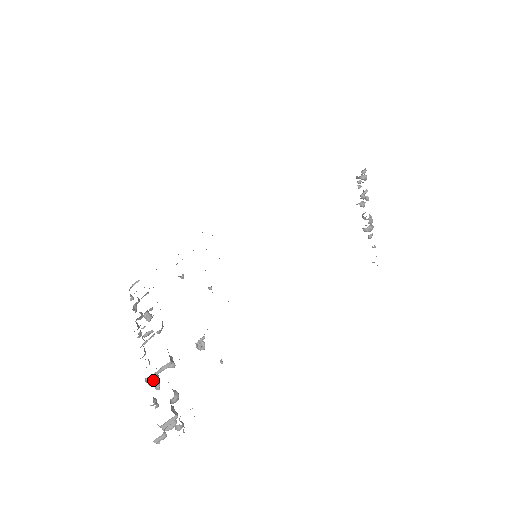
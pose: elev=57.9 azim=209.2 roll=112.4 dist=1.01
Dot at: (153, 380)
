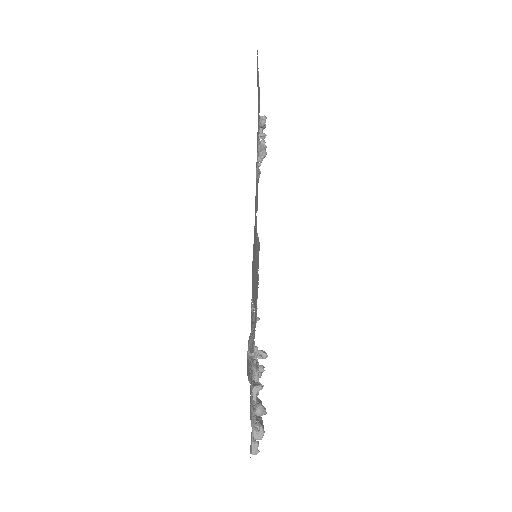
Dot at: occluded
